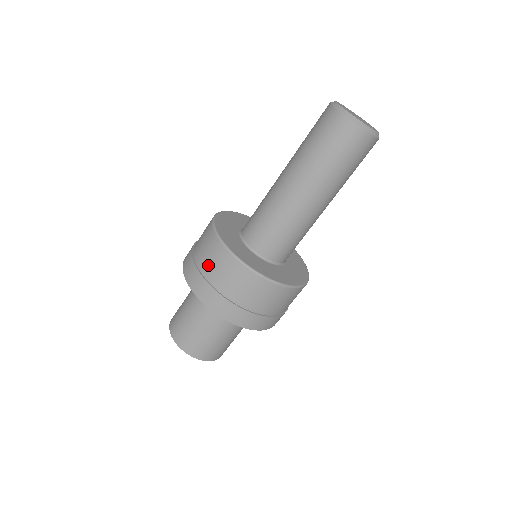
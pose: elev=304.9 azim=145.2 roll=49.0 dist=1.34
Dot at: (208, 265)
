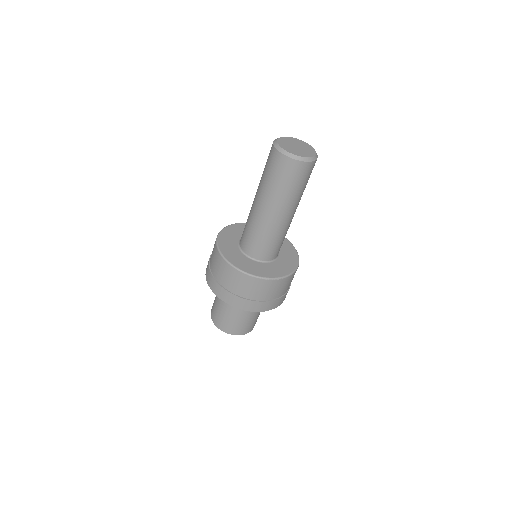
Dot at: (223, 279)
